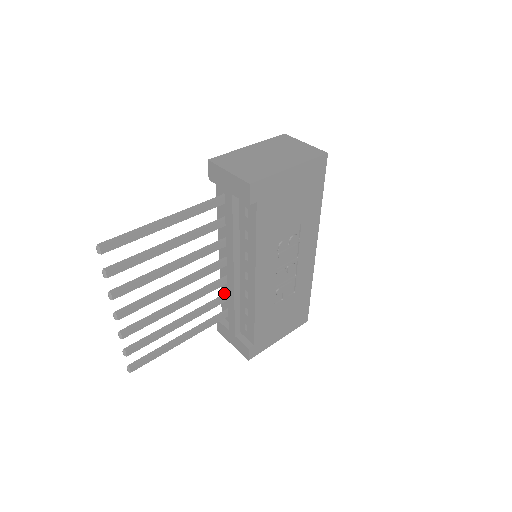
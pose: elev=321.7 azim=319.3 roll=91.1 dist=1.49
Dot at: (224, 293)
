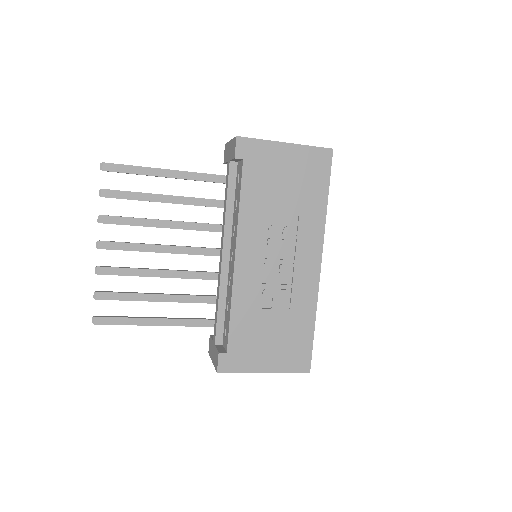
Dot at: occluded
